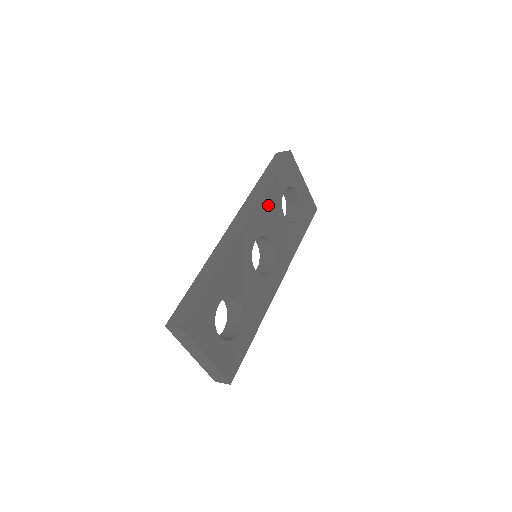
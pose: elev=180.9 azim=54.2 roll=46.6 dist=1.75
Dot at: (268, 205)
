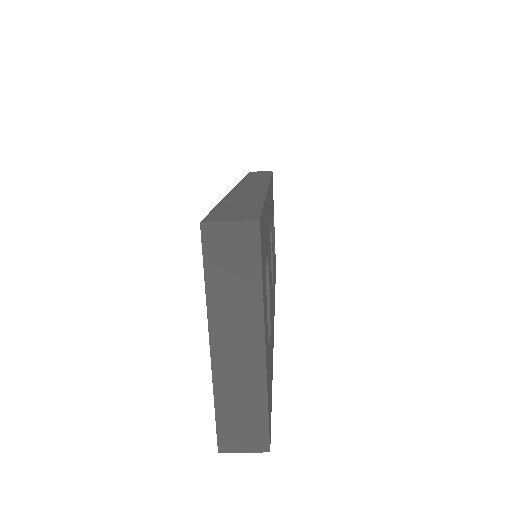
Dot at: occluded
